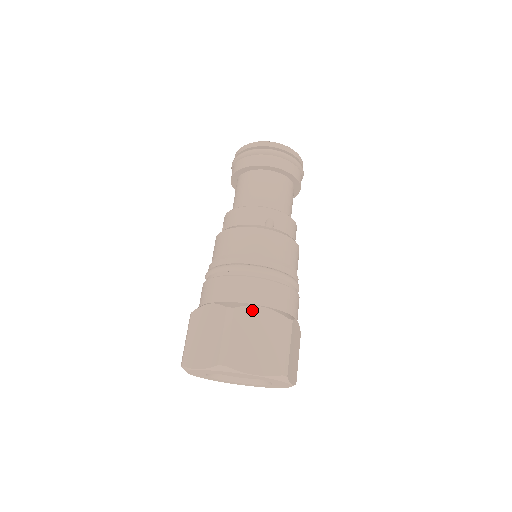
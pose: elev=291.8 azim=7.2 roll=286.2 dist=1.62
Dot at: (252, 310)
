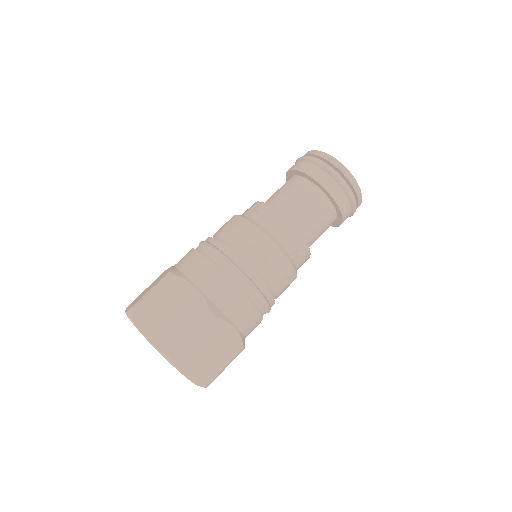
Dot at: (227, 327)
